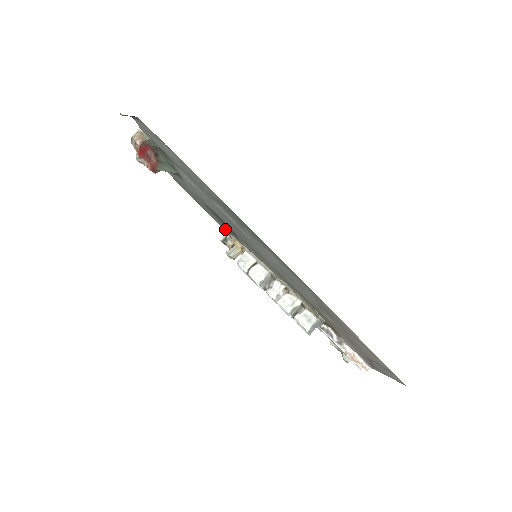
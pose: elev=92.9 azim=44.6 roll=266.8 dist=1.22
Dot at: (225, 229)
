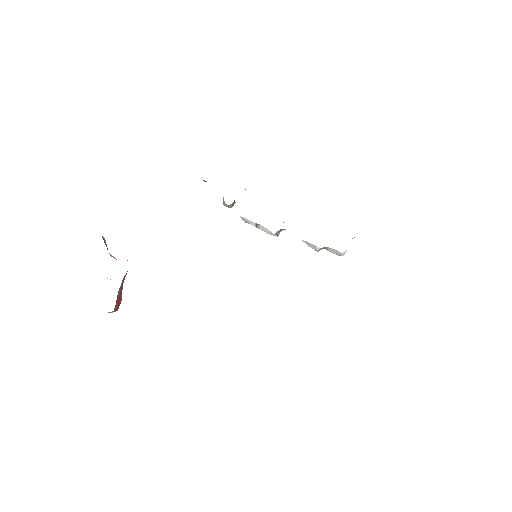
Dot at: occluded
